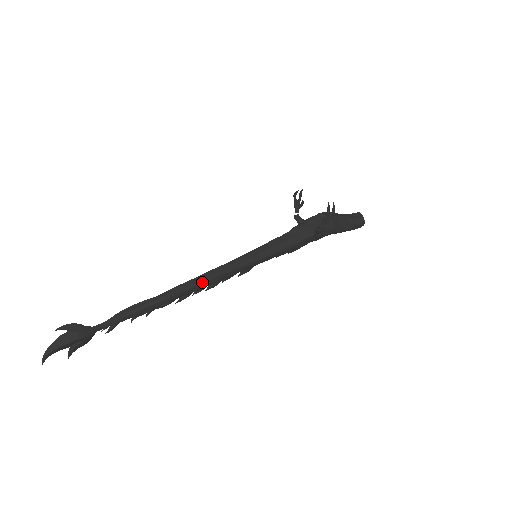
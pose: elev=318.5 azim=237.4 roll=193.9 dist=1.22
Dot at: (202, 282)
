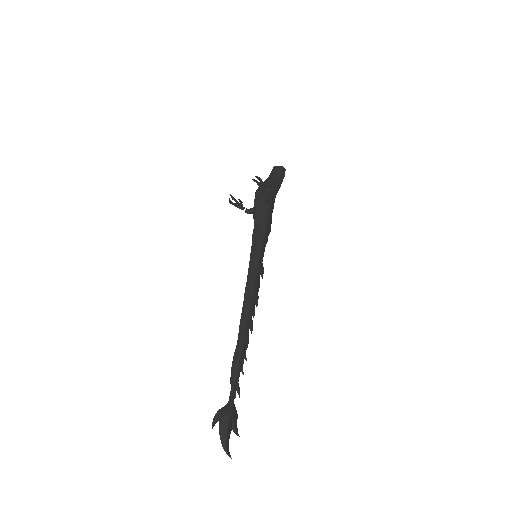
Dot at: (249, 305)
